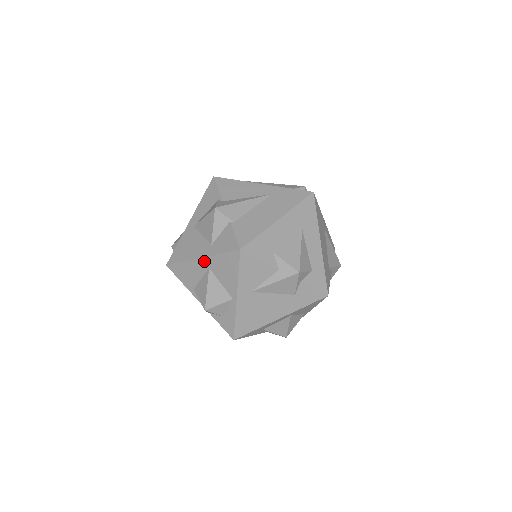
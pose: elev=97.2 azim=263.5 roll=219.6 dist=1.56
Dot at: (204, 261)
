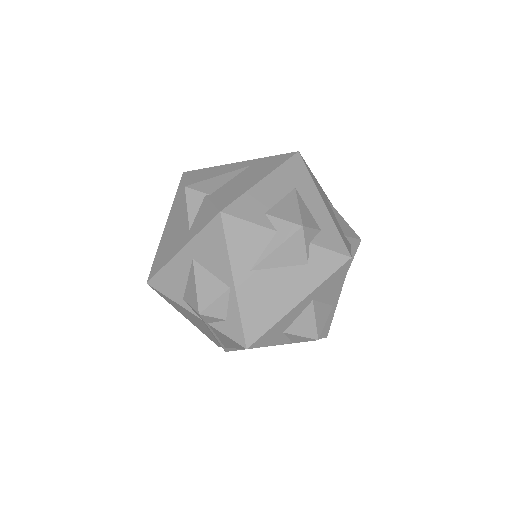
Dot at: (185, 252)
